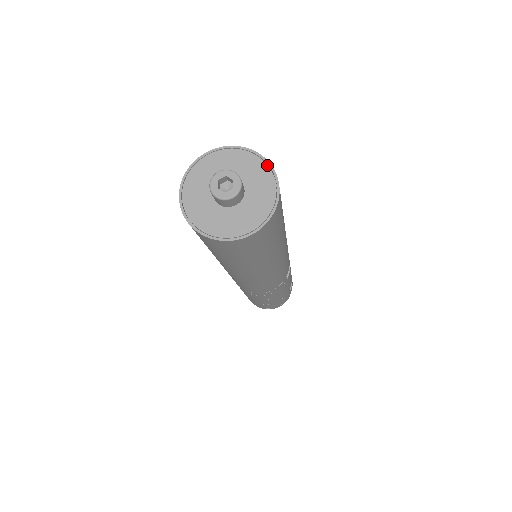
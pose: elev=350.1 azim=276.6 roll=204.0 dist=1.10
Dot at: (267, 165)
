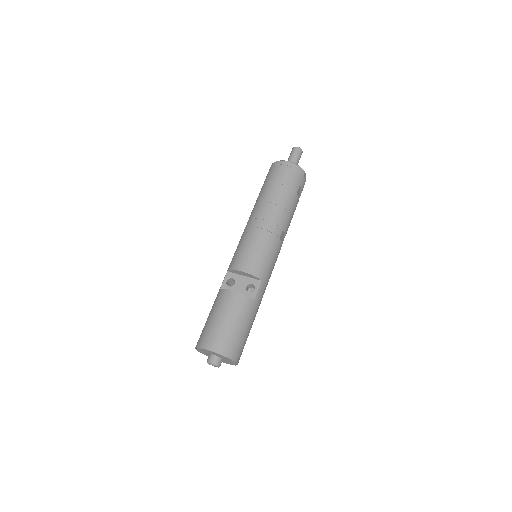
Dot at: (229, 359)
